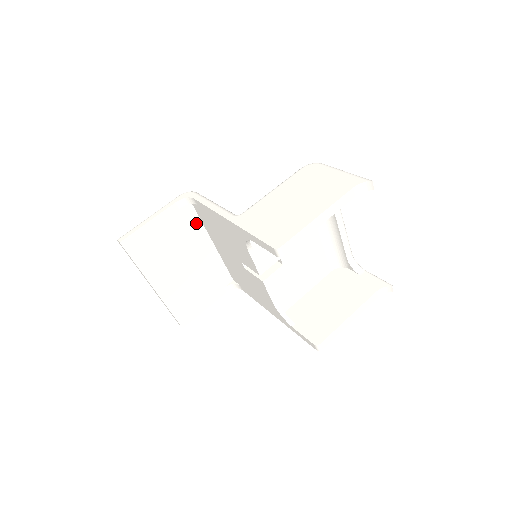
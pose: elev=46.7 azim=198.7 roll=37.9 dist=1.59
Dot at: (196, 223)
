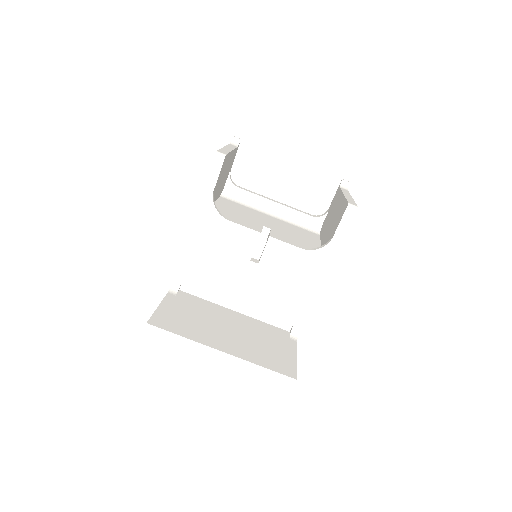
Dot at: (201, 302)
